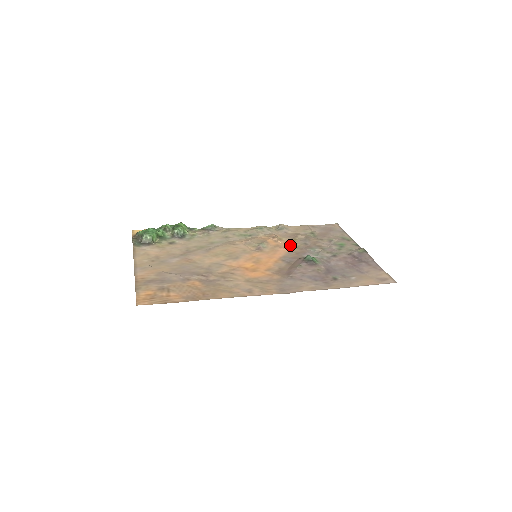
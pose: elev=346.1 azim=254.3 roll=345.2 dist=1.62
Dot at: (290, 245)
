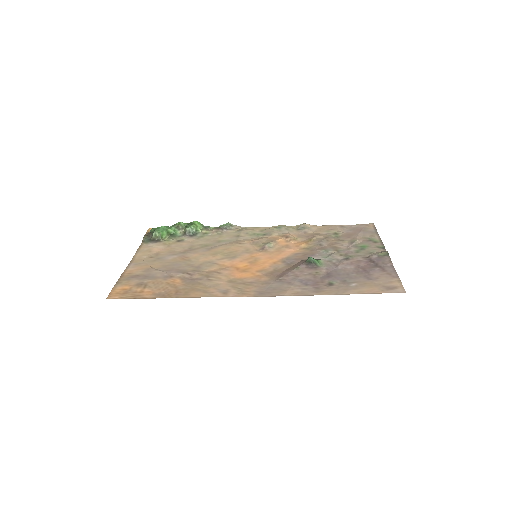
Dot at: (301, 246)
